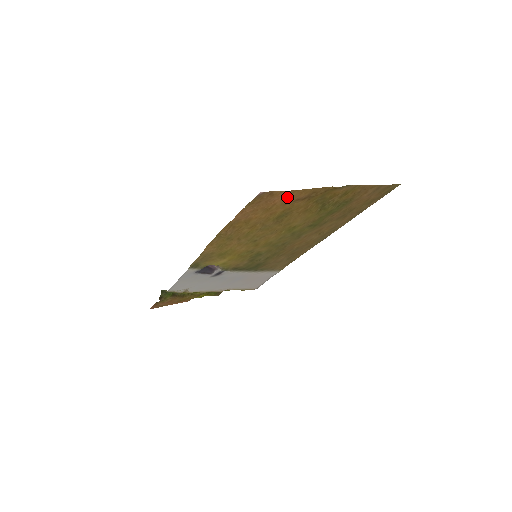
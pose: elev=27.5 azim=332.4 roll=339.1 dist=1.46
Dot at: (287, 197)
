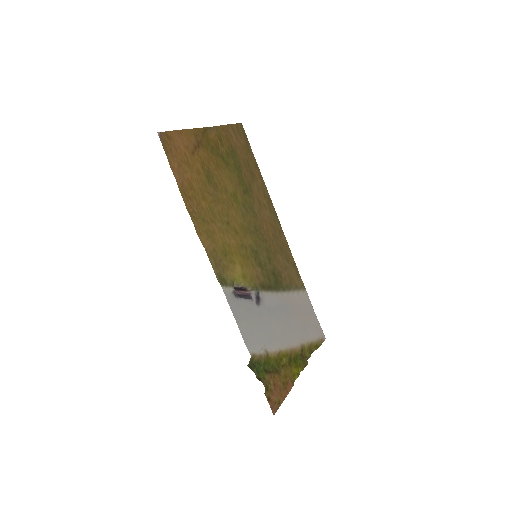
Dot at: (184, 142)
